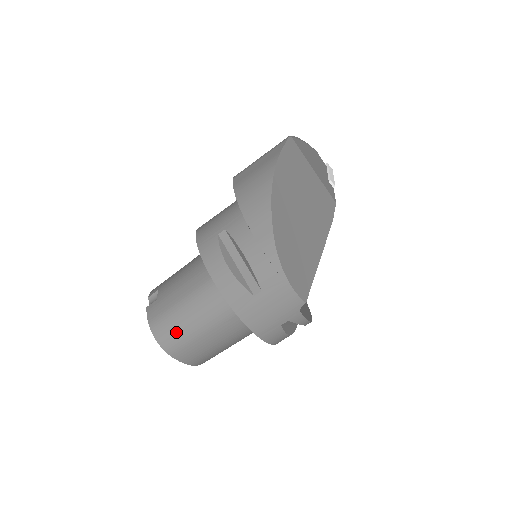
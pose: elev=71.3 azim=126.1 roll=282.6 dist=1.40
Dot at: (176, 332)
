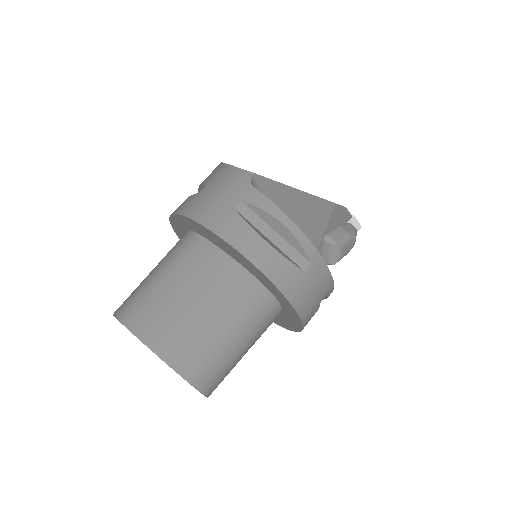
Dot at: (134, 293)
